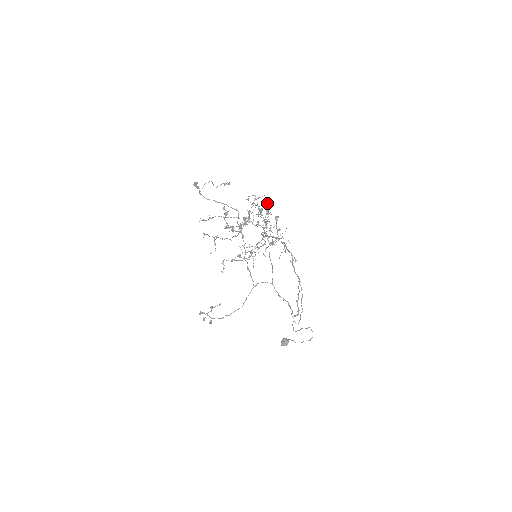
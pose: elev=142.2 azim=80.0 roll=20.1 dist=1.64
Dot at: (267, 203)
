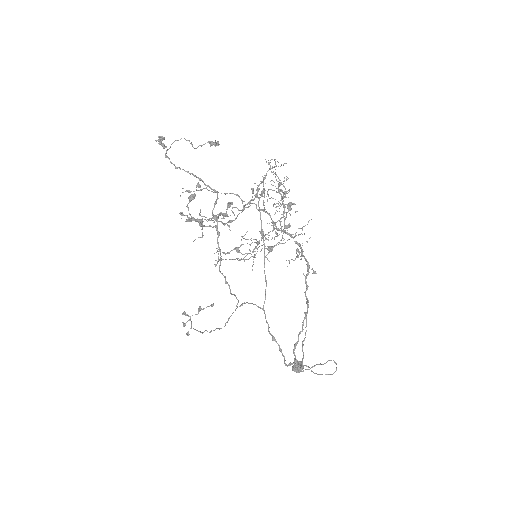
Dot at: (284, 177)
